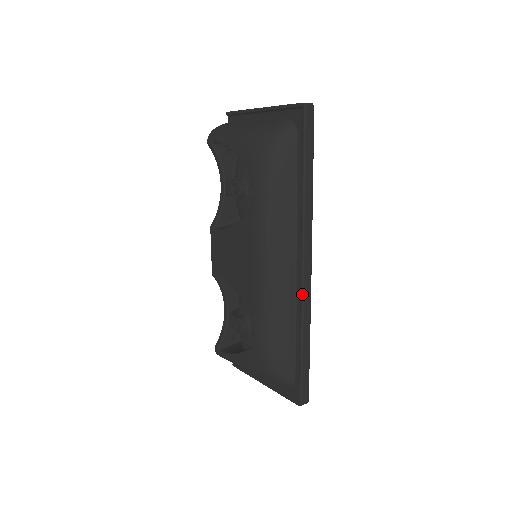
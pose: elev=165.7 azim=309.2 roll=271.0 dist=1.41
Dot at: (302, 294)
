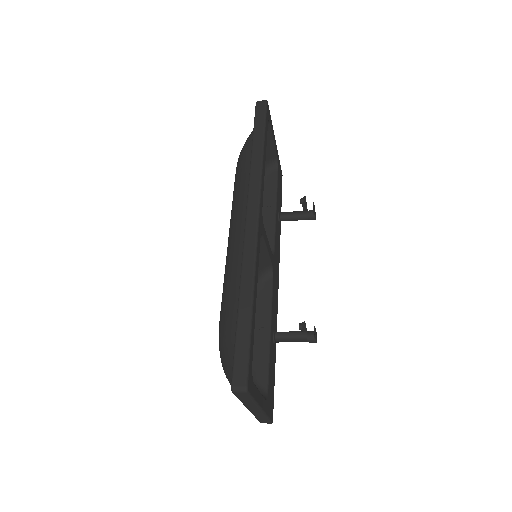
Dot at: (243, 243)
